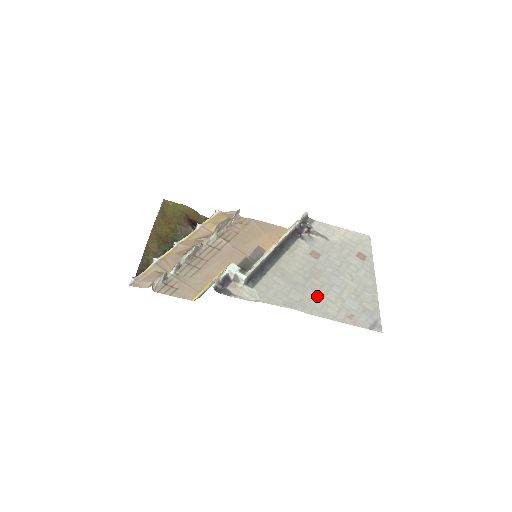
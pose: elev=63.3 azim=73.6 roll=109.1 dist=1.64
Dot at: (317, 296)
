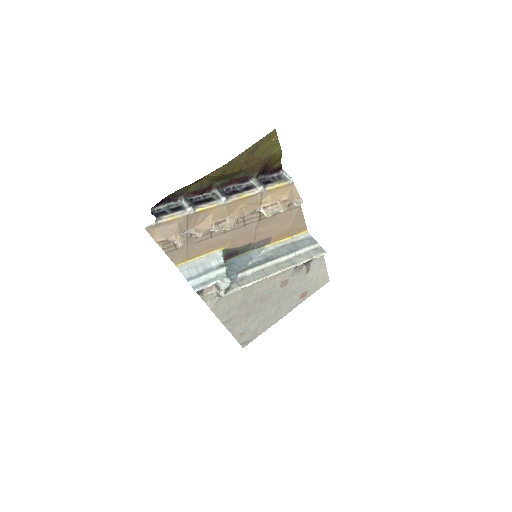
Dot at: (244, 316)
